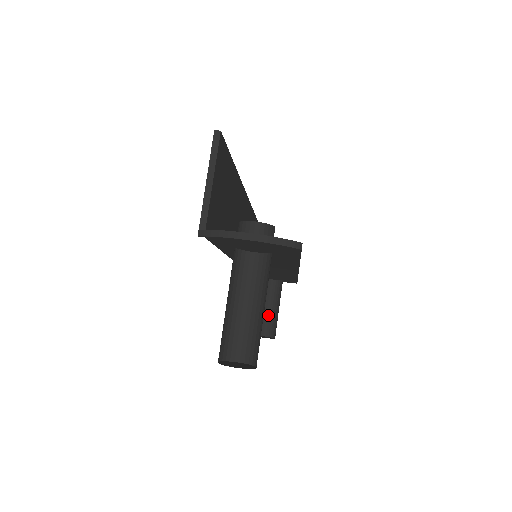
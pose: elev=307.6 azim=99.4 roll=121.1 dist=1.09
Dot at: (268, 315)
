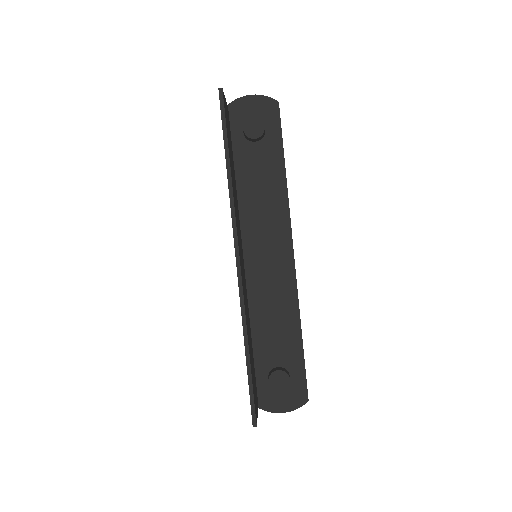
Dot at: occluded
